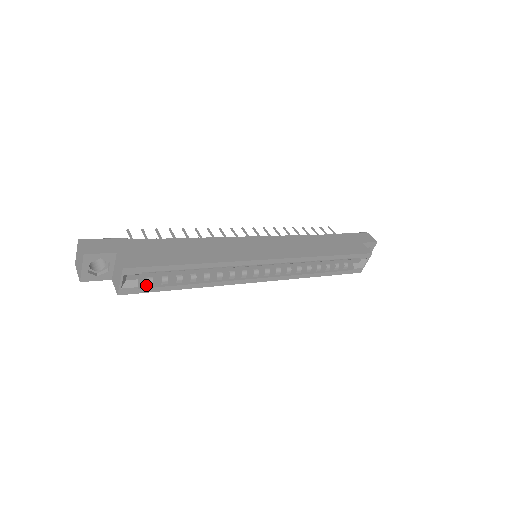
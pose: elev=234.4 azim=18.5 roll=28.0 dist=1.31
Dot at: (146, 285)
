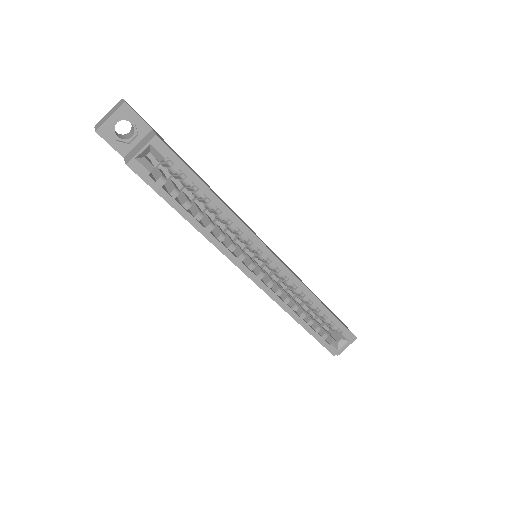
Dot at: (157, 181)
